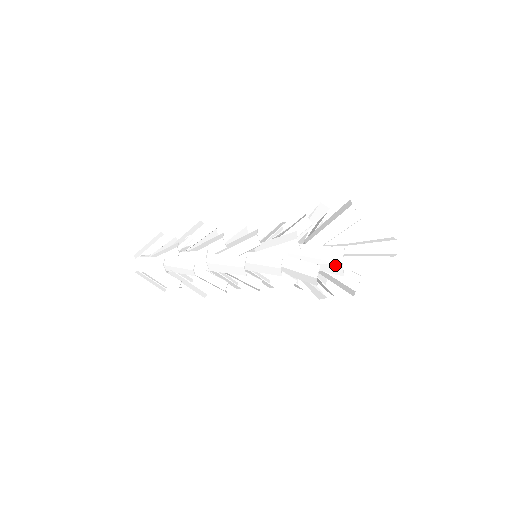
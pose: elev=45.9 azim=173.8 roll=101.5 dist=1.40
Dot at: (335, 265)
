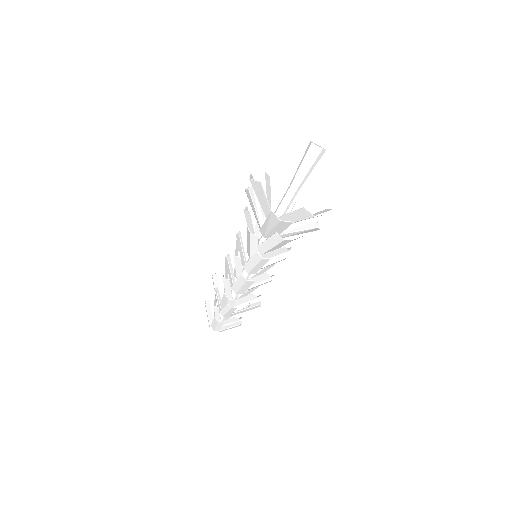
Dot at: (281, 224)
